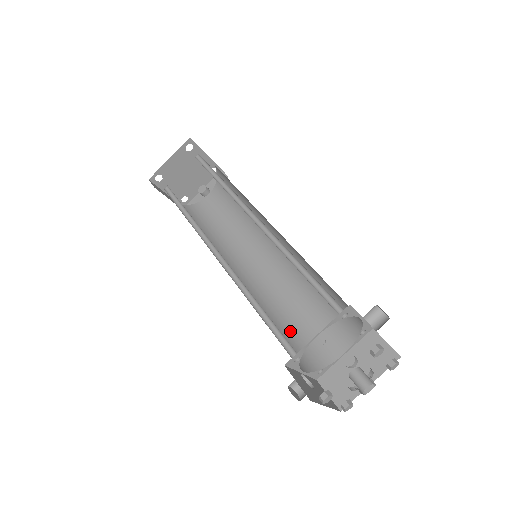
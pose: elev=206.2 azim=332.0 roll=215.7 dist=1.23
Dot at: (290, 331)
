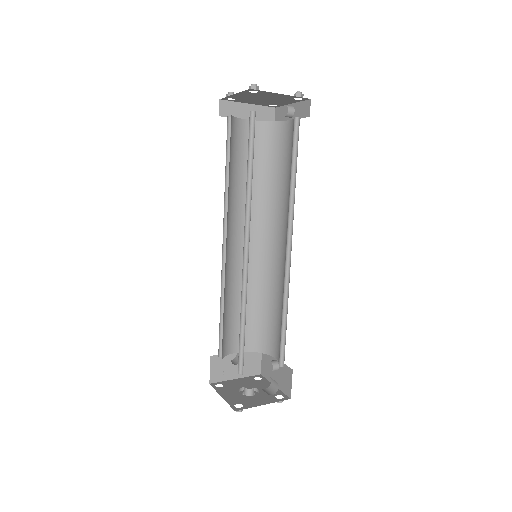
Dot at: (260, 314)
